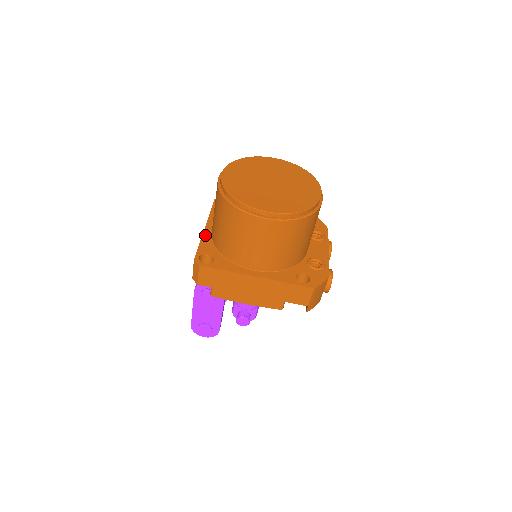
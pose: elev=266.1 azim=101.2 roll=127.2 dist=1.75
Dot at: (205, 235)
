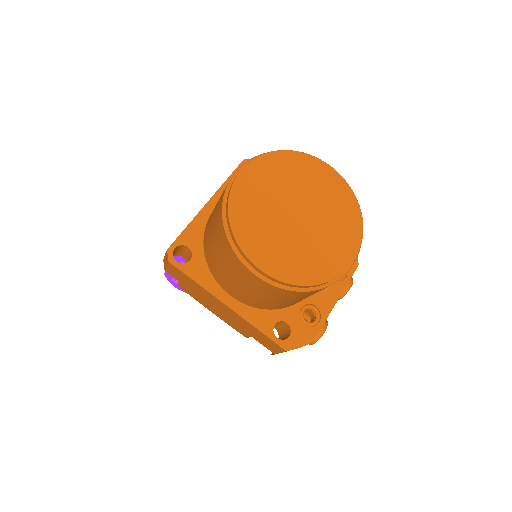
Dot at: (201, 215)
